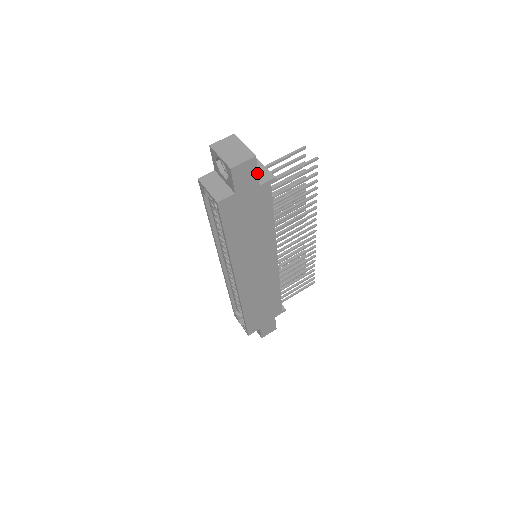
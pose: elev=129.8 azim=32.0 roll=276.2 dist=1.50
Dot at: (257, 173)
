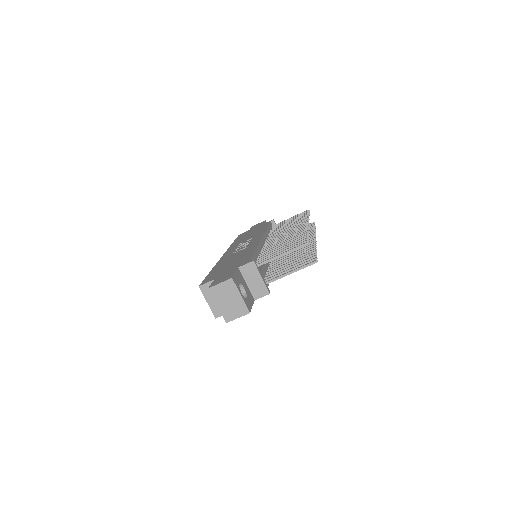
Dot at: occluded
